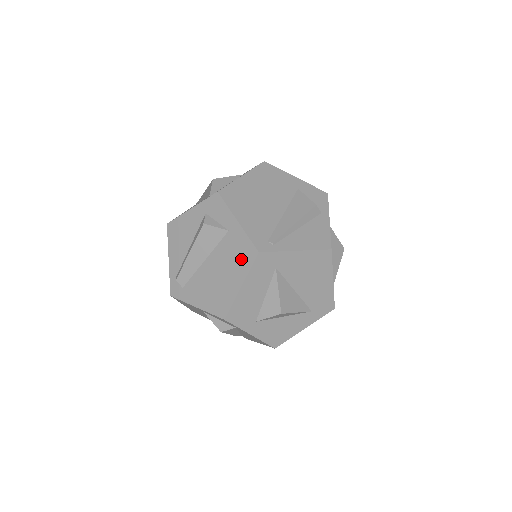
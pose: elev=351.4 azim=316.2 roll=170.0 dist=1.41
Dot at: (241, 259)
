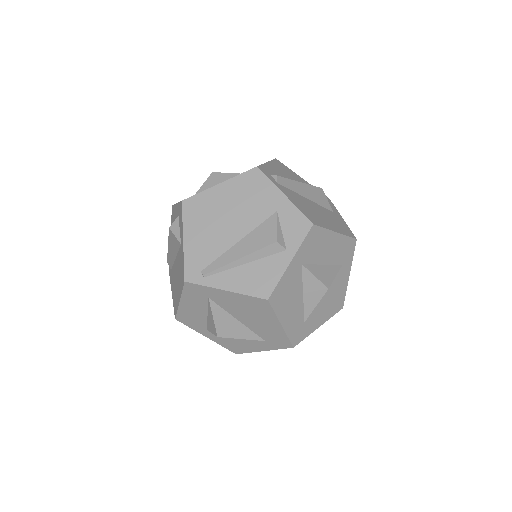
Dot at: (181, 277)
